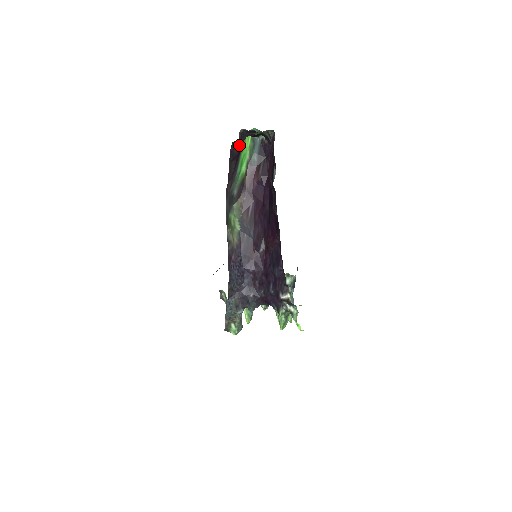
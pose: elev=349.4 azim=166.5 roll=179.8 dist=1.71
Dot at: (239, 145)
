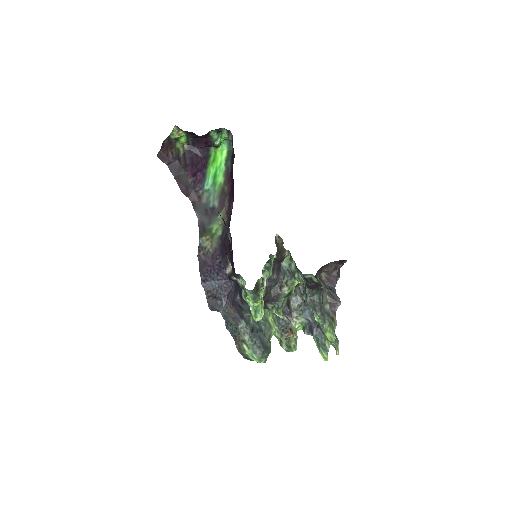
Dot at: (189, 159)
